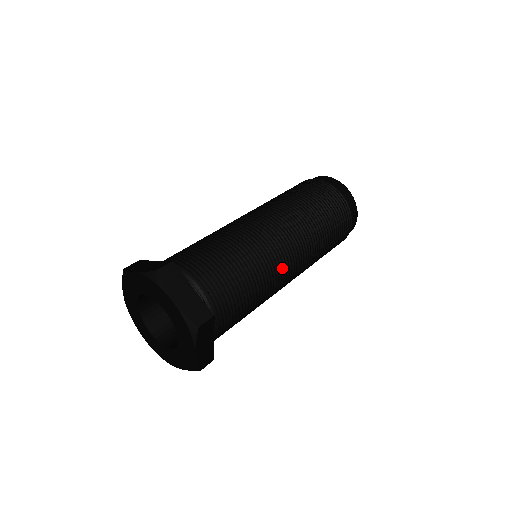
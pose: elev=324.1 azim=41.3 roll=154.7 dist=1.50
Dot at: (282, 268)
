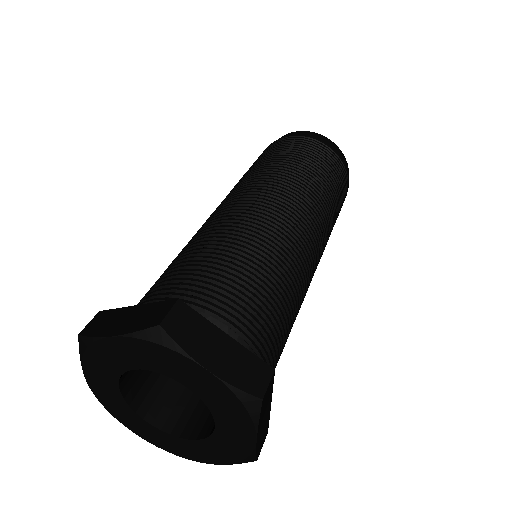
Dot at: (309, 263)
